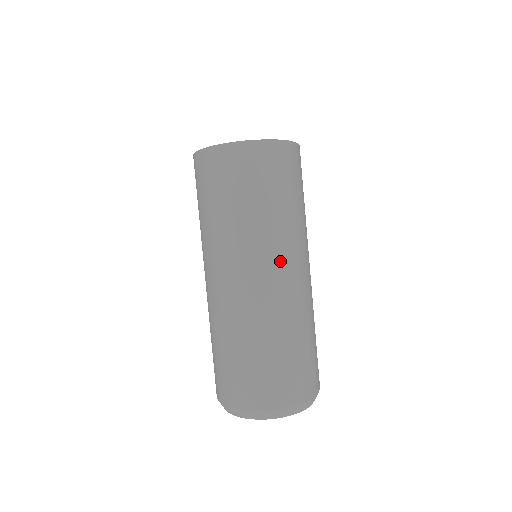
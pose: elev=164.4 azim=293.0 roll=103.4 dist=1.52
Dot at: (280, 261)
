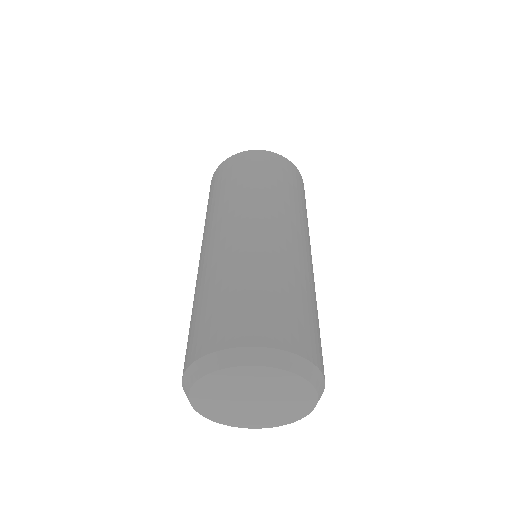
Dot at: (239, 218)
